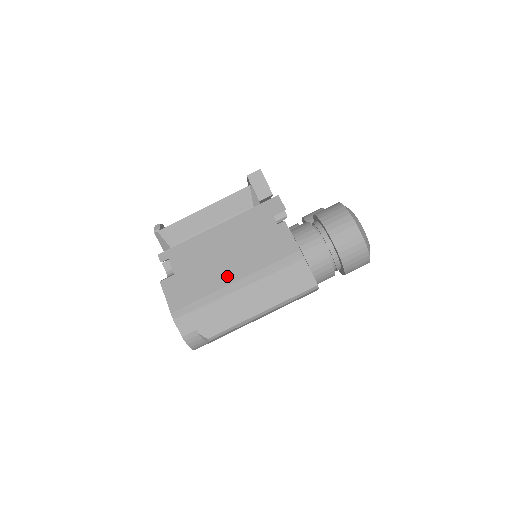
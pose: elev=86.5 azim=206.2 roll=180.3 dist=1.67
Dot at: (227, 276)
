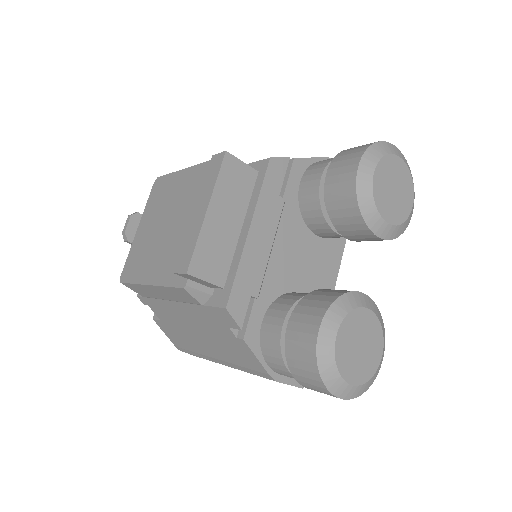
Dot at: (206, 350)
